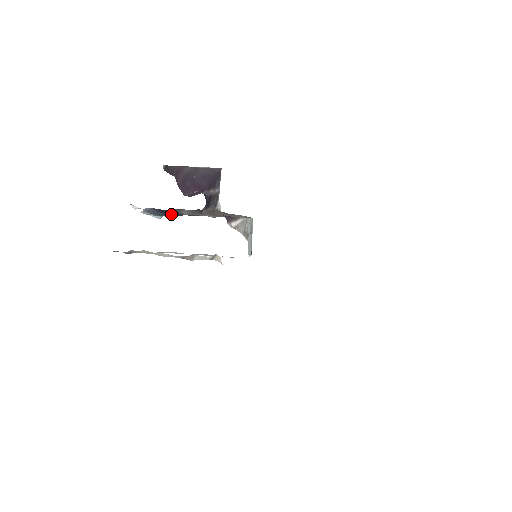
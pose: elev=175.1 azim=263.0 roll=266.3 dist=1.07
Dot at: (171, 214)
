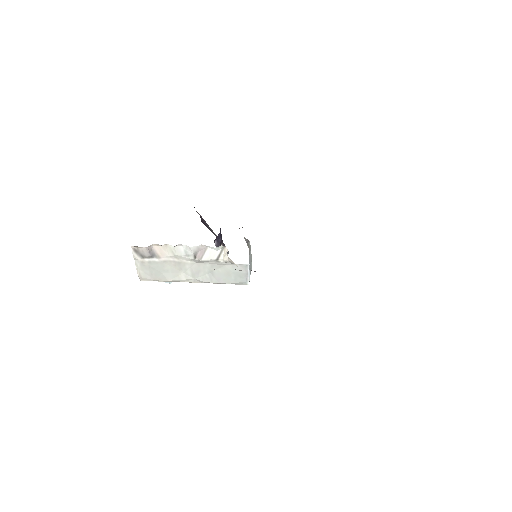
Dot at: occluded
